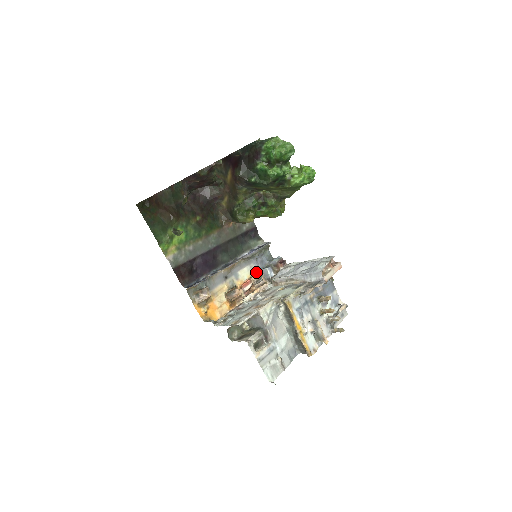
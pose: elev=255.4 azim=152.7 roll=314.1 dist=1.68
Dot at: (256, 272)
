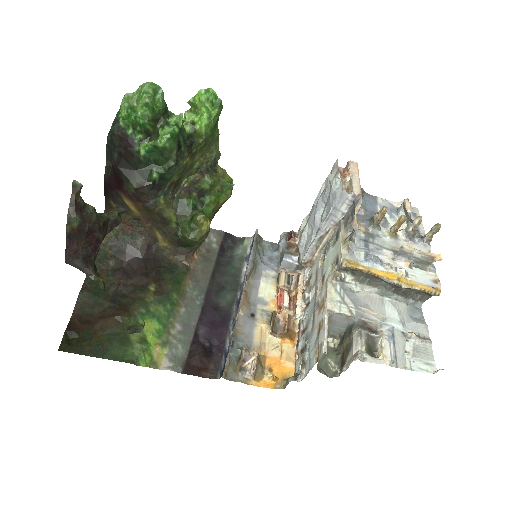
Dot at: (277, 275)
